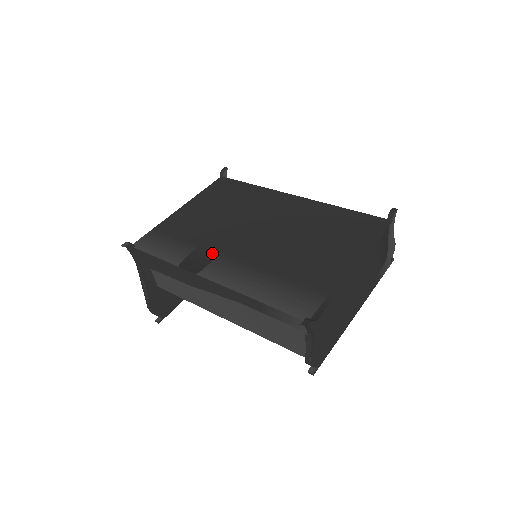
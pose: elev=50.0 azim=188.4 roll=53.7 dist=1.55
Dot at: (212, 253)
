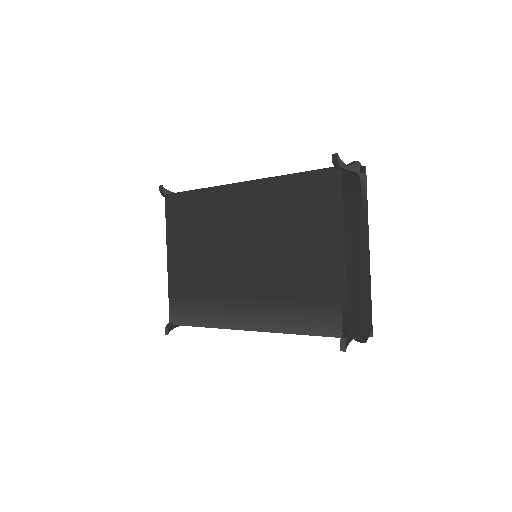
Dot at: (228, 300)
